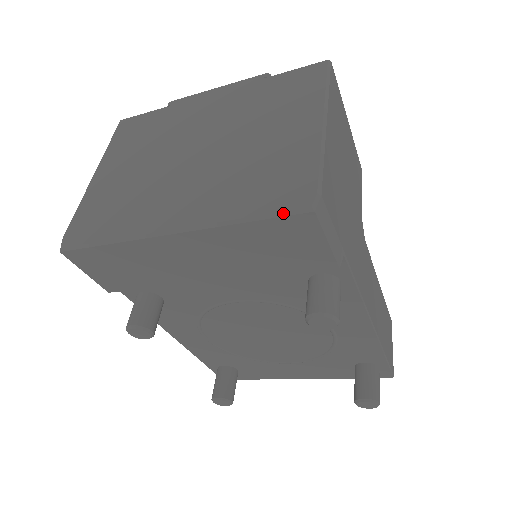
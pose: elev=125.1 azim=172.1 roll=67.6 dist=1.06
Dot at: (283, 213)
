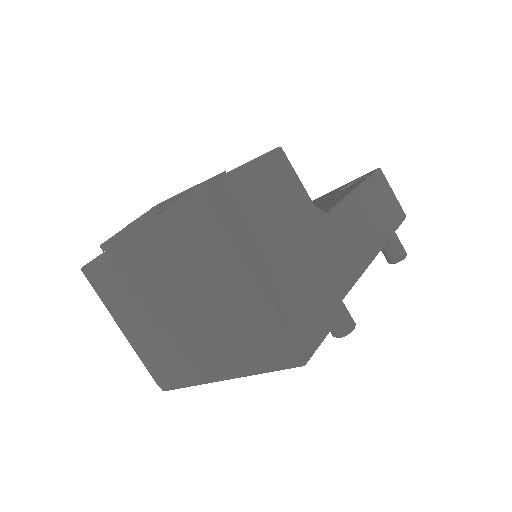
Dot at: occluded
